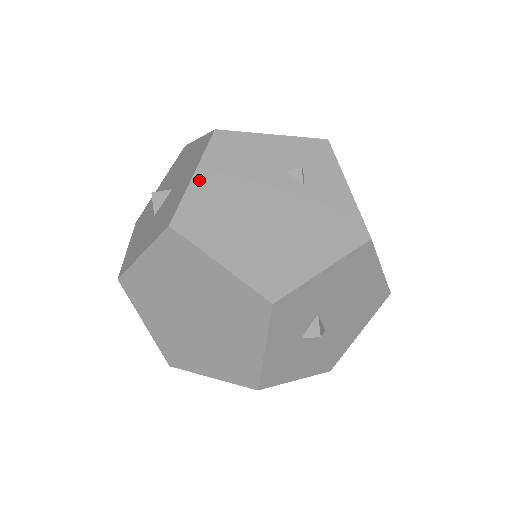
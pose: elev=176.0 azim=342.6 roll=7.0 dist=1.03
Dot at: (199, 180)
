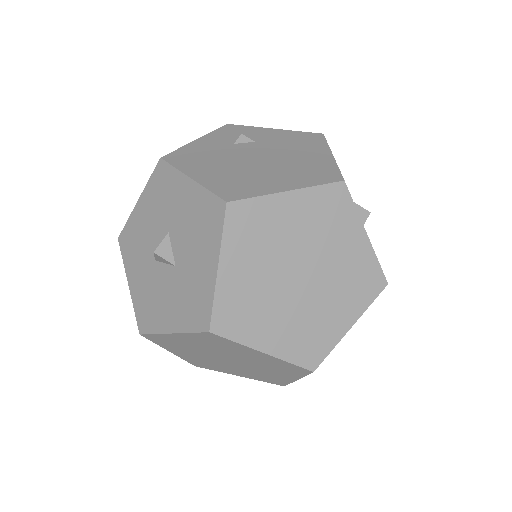
Dot at: (199, 177)
